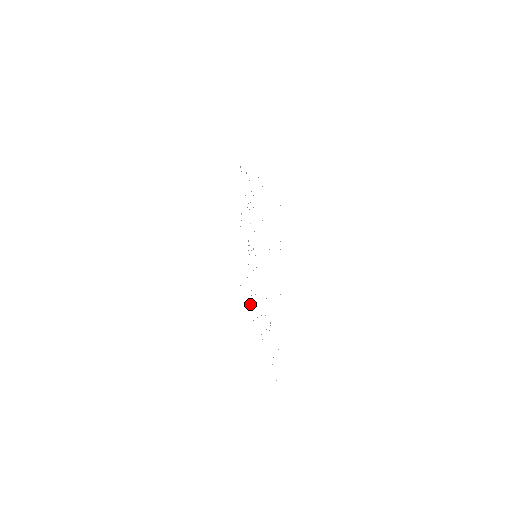
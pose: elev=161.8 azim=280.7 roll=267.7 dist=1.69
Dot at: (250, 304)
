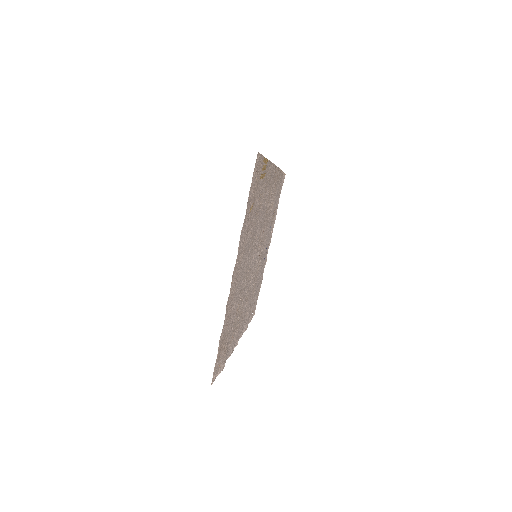
Dot at: (246, 321)
